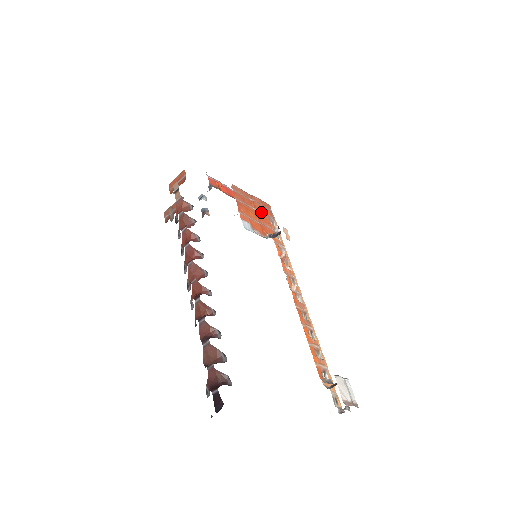
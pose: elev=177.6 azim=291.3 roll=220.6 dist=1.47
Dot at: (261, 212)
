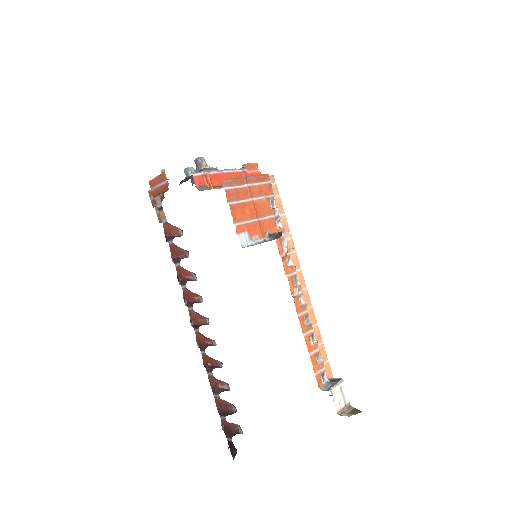
Dot at: (259, 198)
